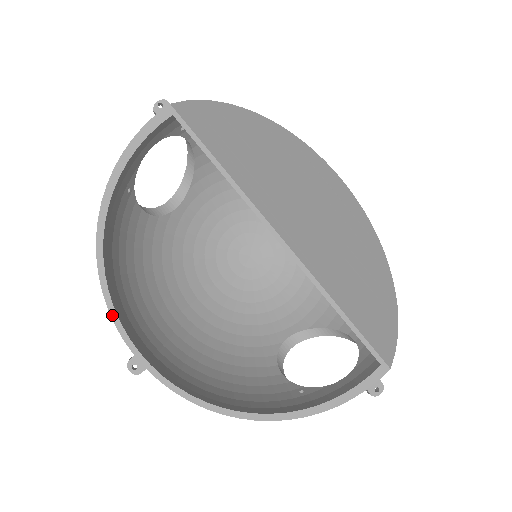
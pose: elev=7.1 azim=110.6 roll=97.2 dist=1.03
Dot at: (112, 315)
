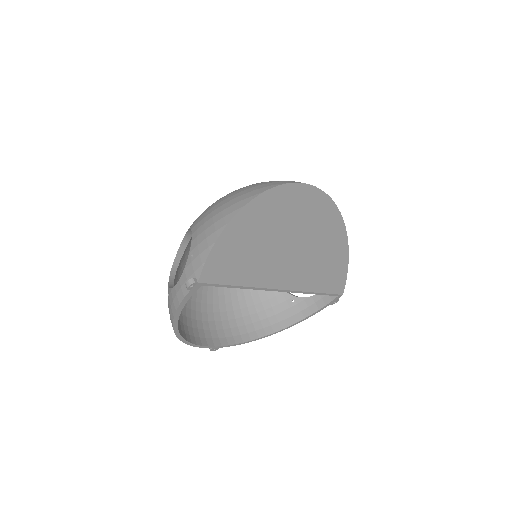
Dot at: occluded
